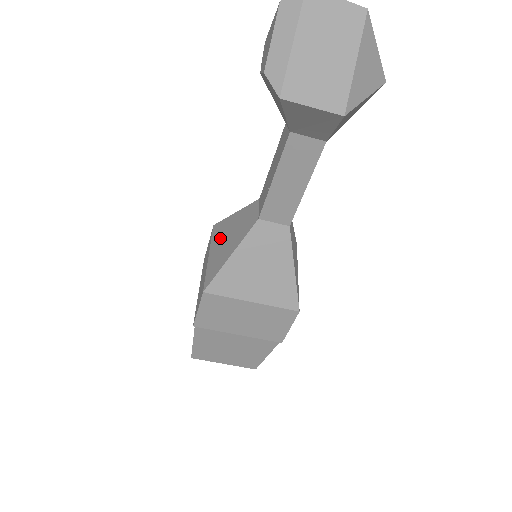
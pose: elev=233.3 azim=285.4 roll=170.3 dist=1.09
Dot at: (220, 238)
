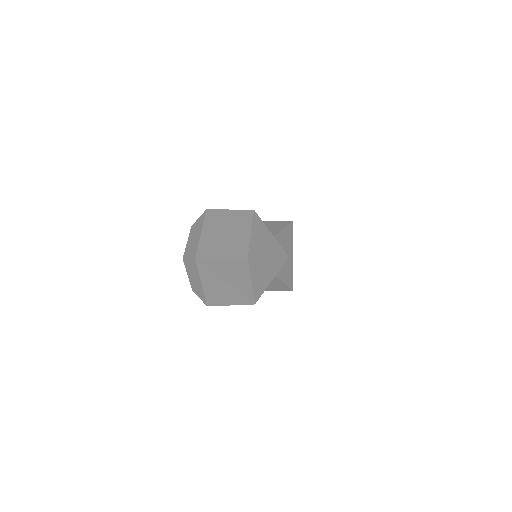
Dot at: occluded
